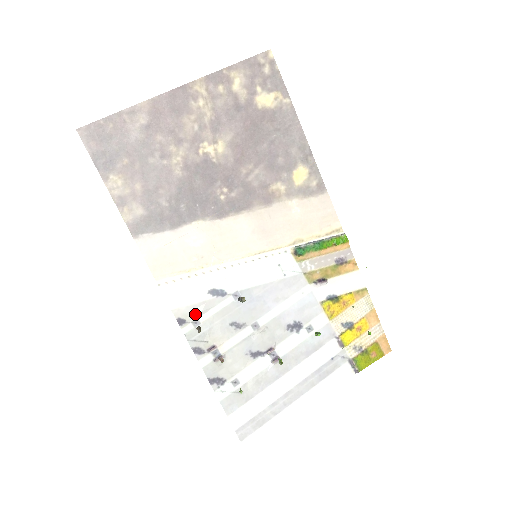
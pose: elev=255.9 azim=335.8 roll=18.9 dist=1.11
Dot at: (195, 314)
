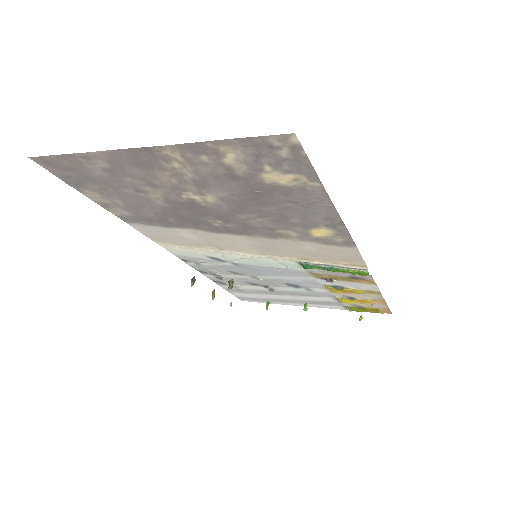
Dot at: (196, 261)
